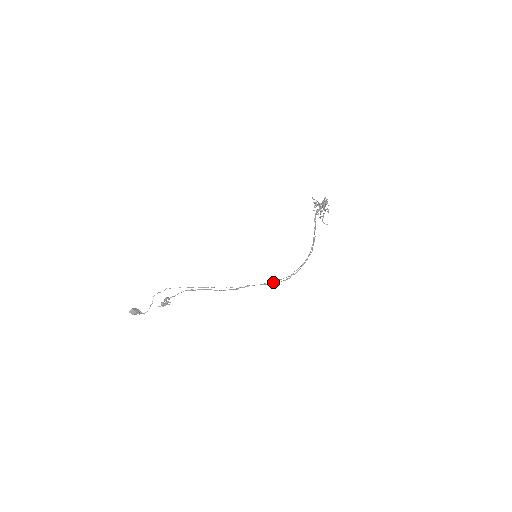
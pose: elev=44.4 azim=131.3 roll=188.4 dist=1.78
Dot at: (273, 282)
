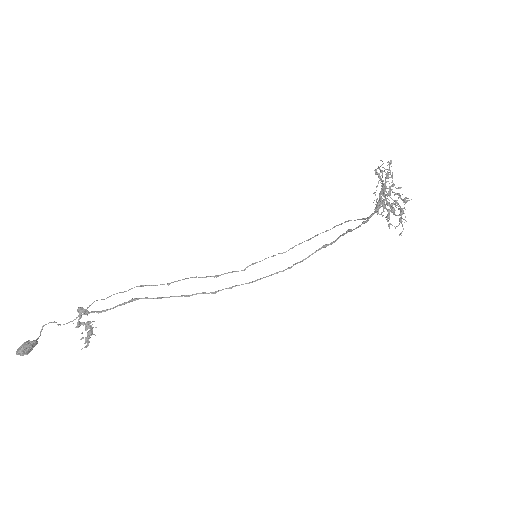
Dot at: occluded
